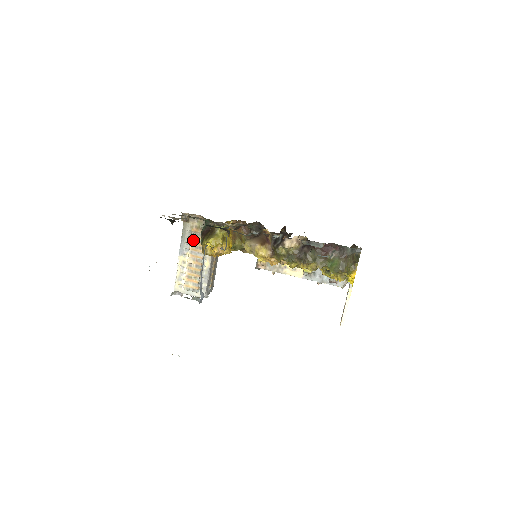
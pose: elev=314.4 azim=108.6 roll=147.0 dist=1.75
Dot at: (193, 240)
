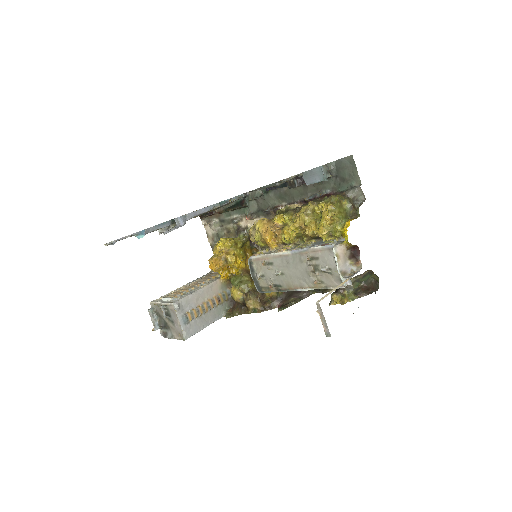
Dot at: (207, 276)
